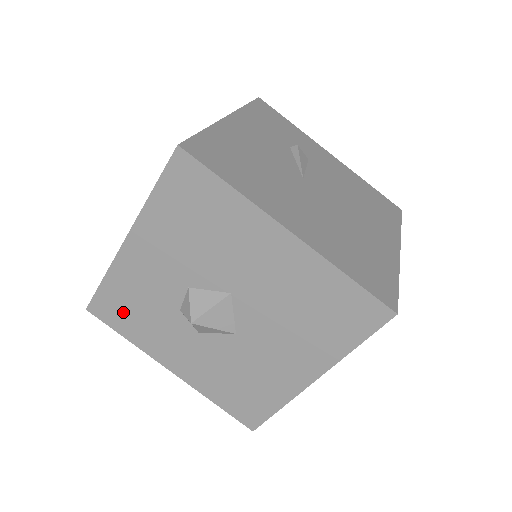
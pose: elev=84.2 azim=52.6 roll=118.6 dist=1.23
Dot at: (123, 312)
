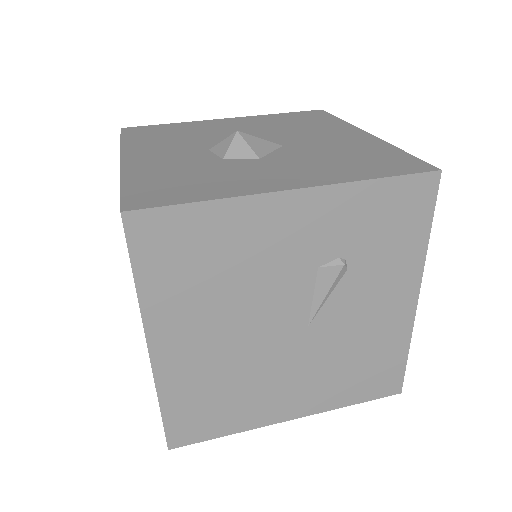
Dot at: (172, 188)
